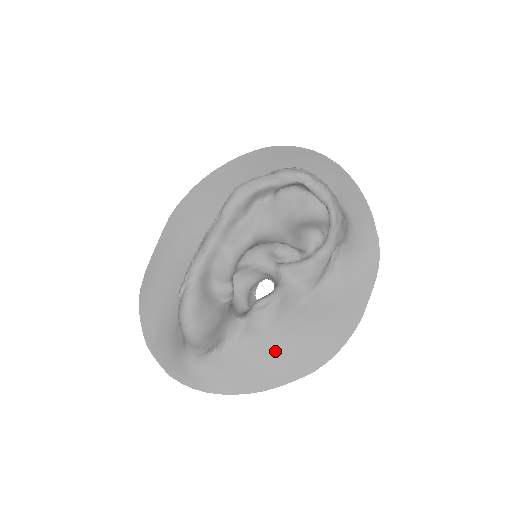
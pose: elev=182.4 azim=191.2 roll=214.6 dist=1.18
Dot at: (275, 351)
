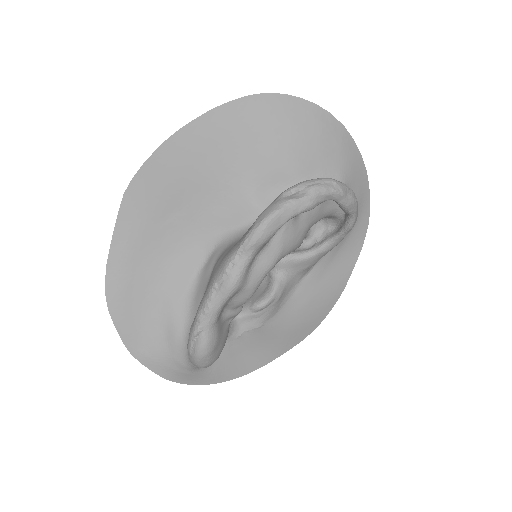
Dot at: (270, 337)
